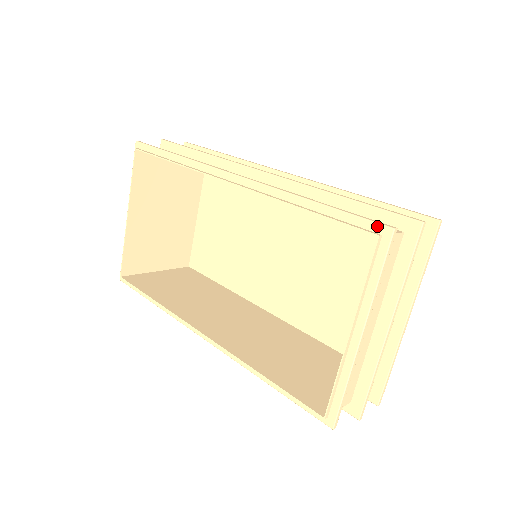
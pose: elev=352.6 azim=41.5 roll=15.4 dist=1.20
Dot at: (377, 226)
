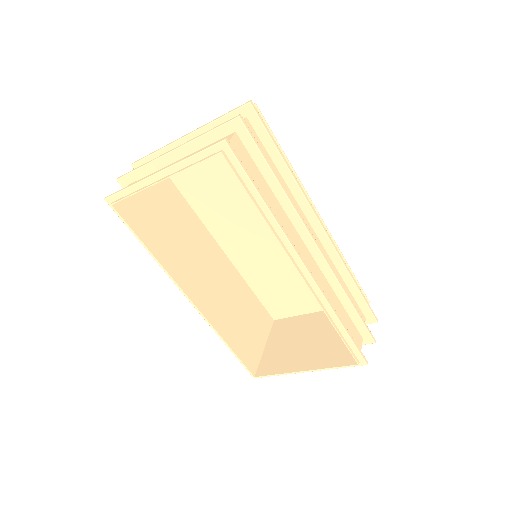
Dot at: (362, 359)
